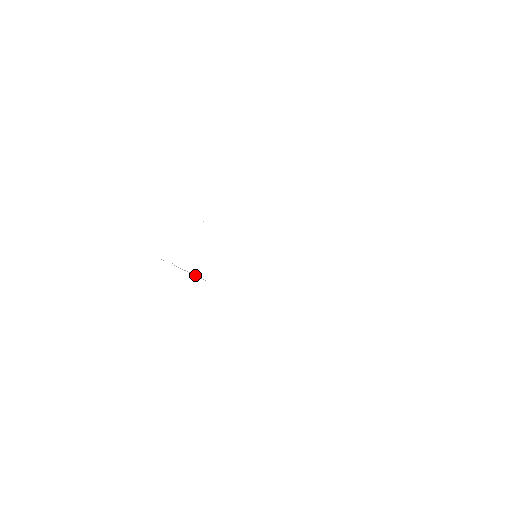
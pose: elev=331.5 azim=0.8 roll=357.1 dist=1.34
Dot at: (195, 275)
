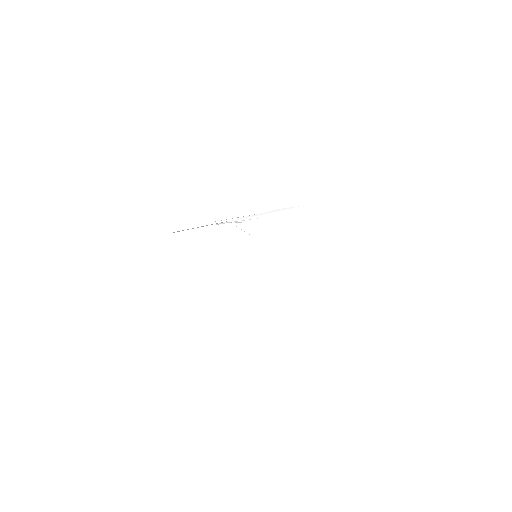
Dot at: occluded
